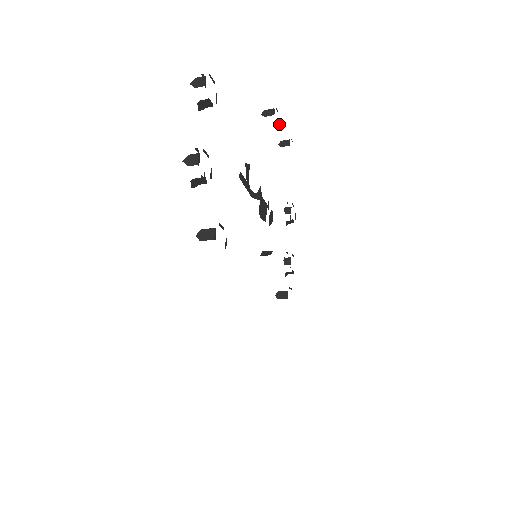
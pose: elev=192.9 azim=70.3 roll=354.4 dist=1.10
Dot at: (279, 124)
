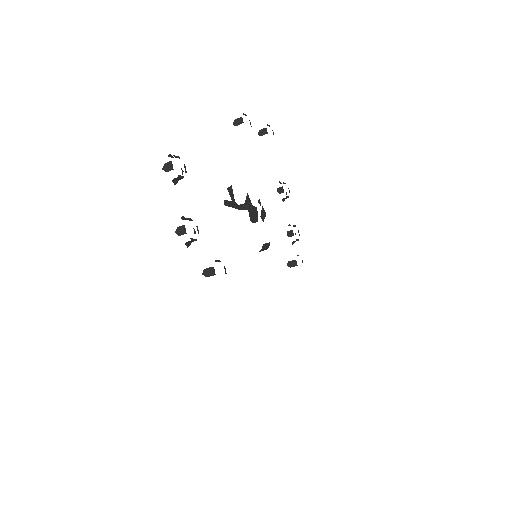
Dot at: occluded
